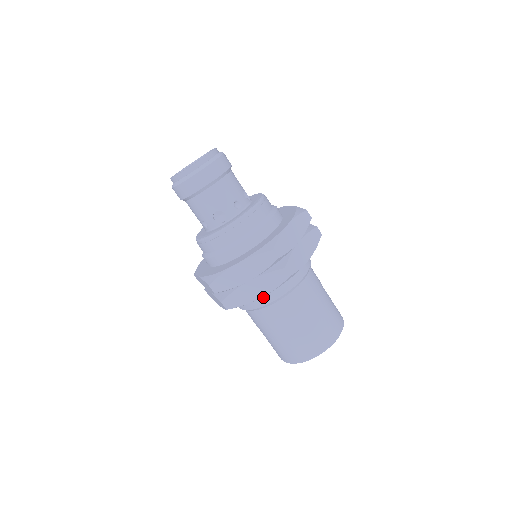
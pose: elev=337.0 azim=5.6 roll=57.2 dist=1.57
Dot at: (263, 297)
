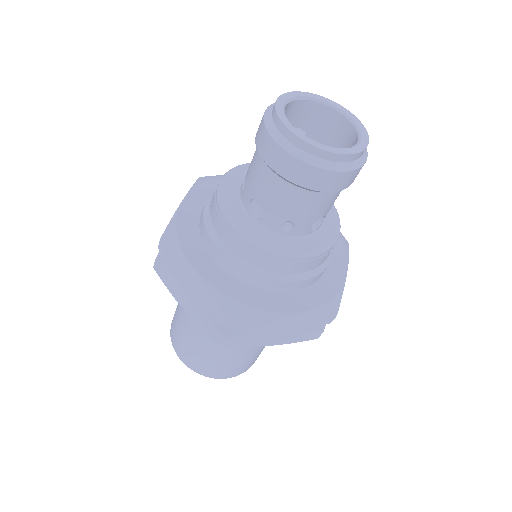
Dot at: occluded
